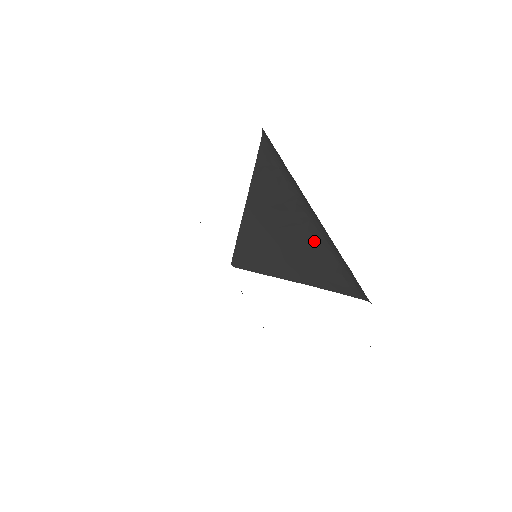
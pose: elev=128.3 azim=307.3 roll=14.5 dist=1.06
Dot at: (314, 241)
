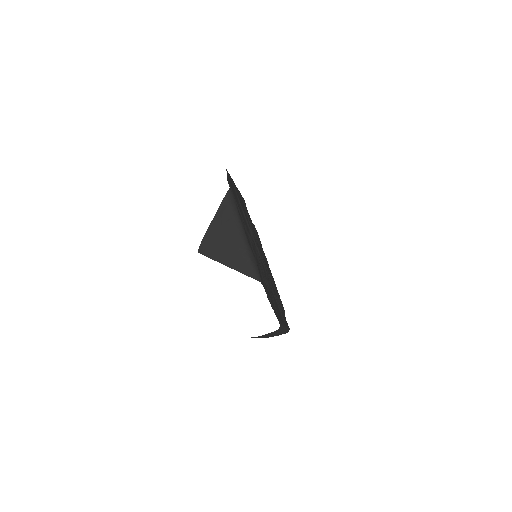
Dot at: occluded
